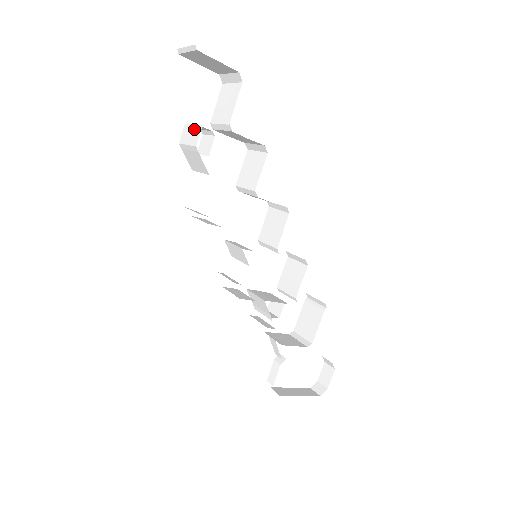
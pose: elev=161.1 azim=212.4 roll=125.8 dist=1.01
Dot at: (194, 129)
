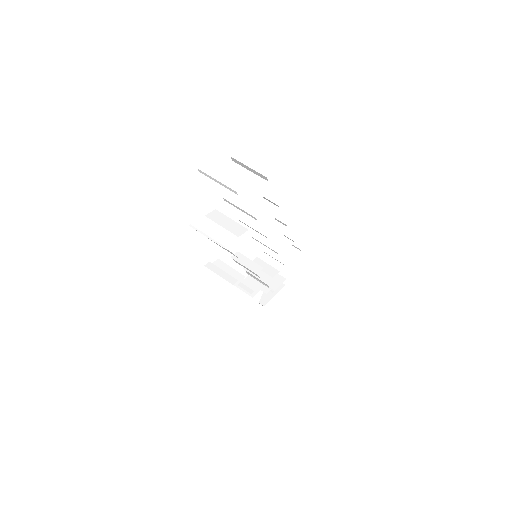
Dot at: (224, 233)
